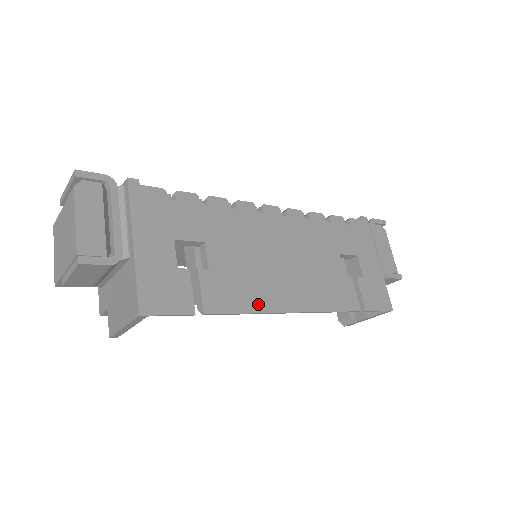
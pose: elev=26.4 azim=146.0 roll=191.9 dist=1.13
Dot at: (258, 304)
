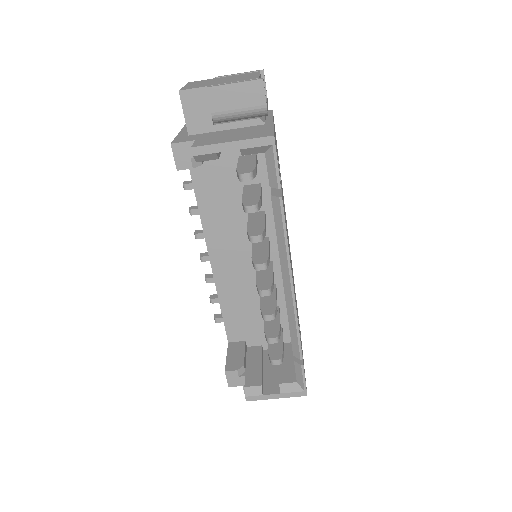
Dot at: occluded
